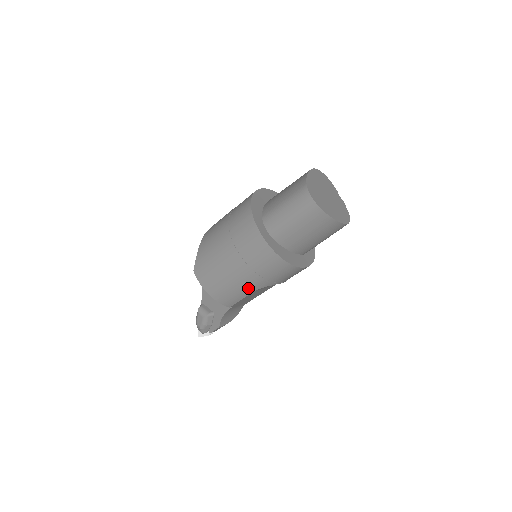
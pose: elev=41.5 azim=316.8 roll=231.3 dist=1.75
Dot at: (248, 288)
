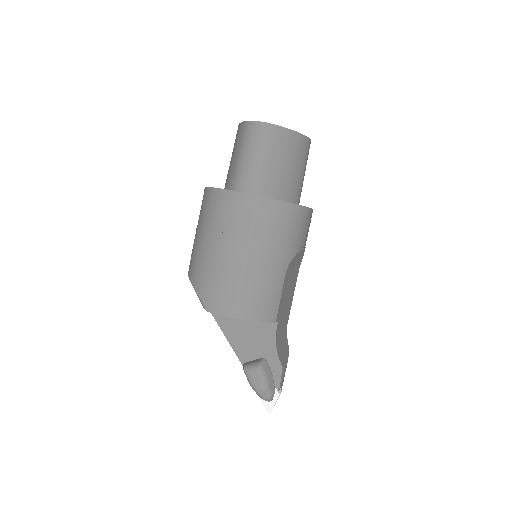
Dot at: (277, 273)
